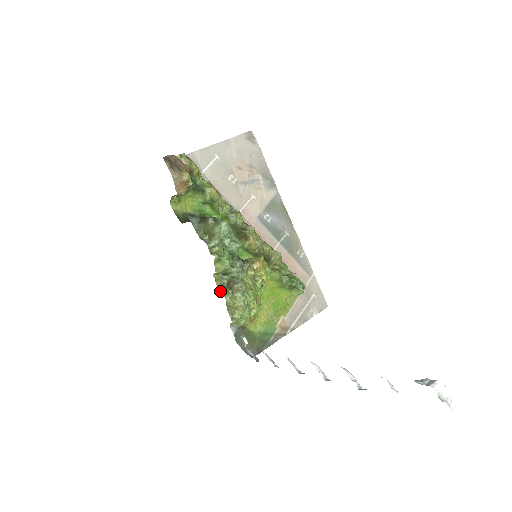
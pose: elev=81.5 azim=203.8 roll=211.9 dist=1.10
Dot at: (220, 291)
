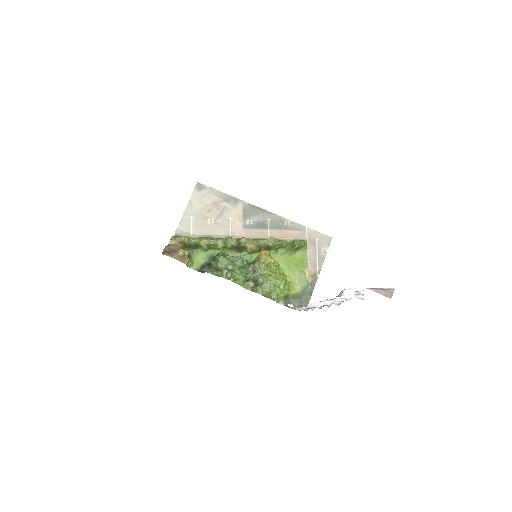
Dot at: occluded
